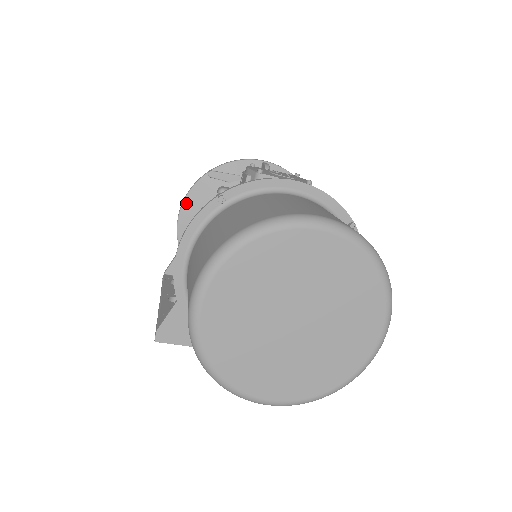
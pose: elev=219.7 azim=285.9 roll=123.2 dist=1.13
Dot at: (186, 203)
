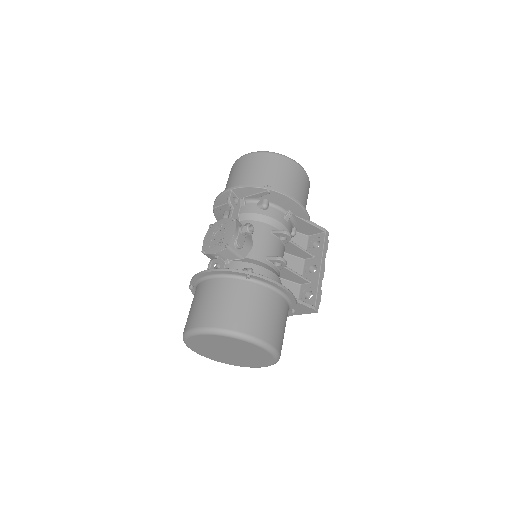
Dot at: occluded
